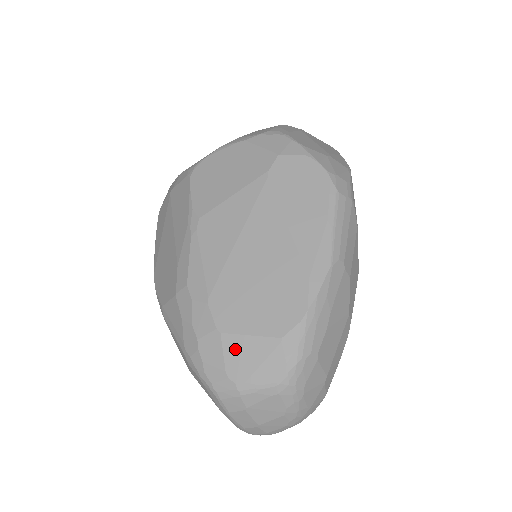
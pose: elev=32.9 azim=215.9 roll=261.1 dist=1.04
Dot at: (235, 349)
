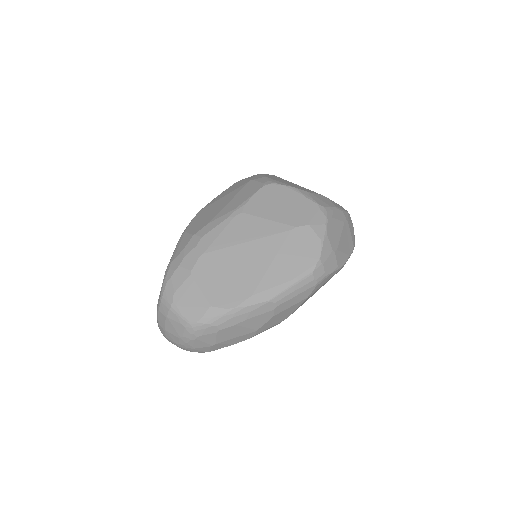
Dot at: (188, 288)
